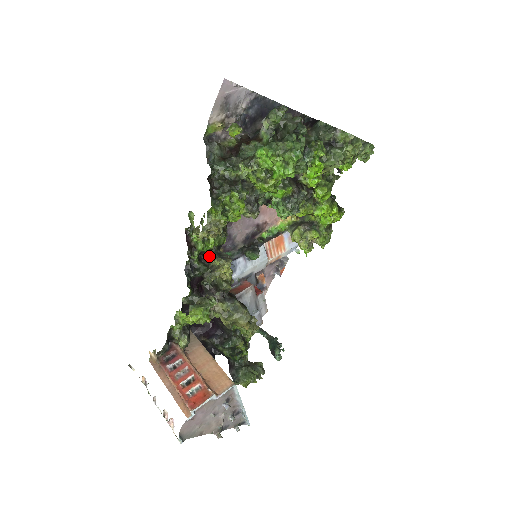
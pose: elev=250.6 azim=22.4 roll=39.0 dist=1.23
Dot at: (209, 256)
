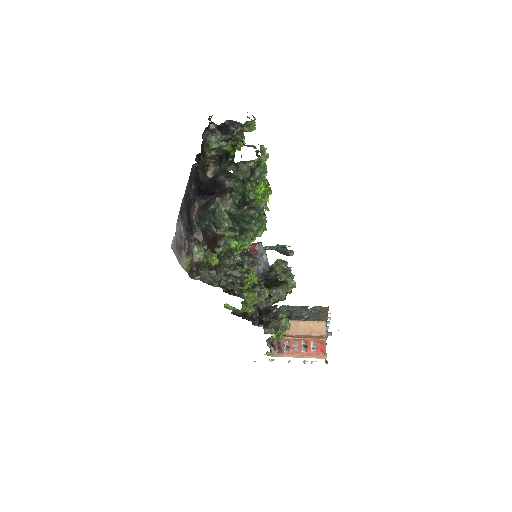
Dot at: occluded
